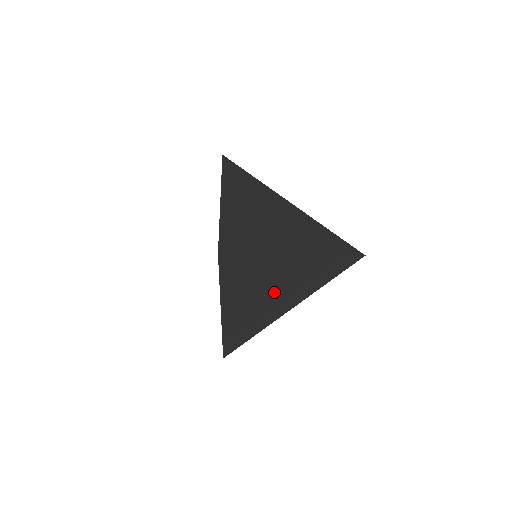
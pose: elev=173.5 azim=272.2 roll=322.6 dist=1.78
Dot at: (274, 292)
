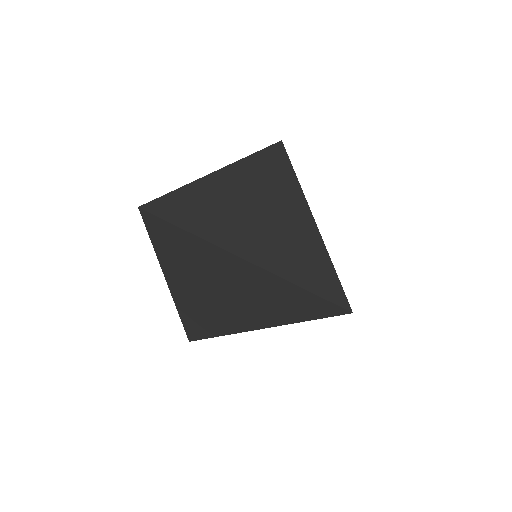
Dot at: (221, 291)
